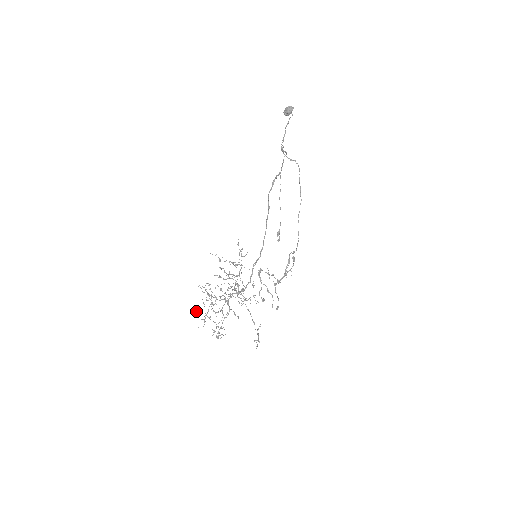
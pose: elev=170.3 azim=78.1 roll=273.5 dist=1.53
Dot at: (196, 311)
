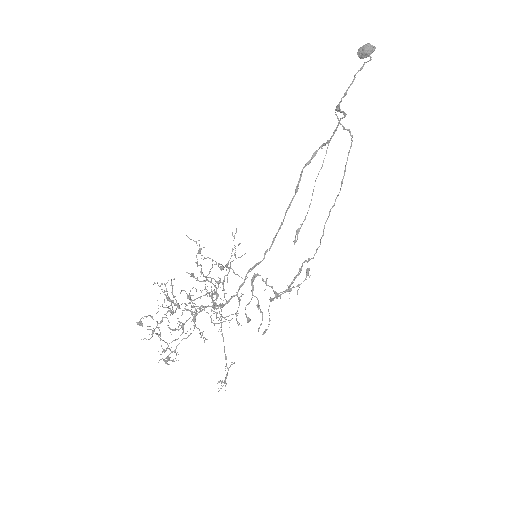
Dot at: occluded
